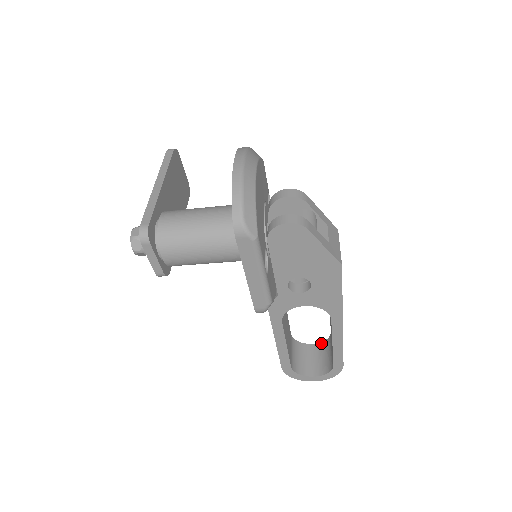
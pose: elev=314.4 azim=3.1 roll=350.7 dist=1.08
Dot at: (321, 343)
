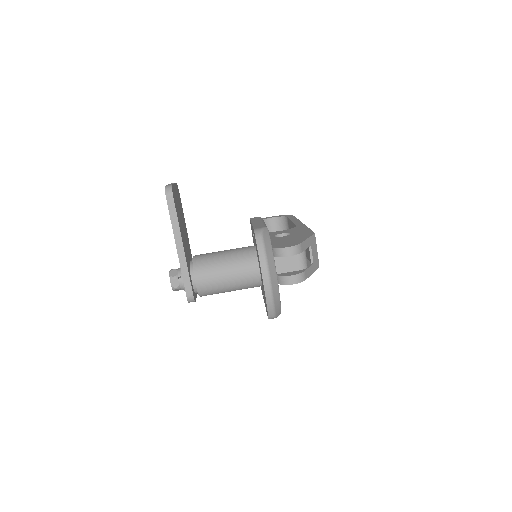
Dot at: (278, 218)
